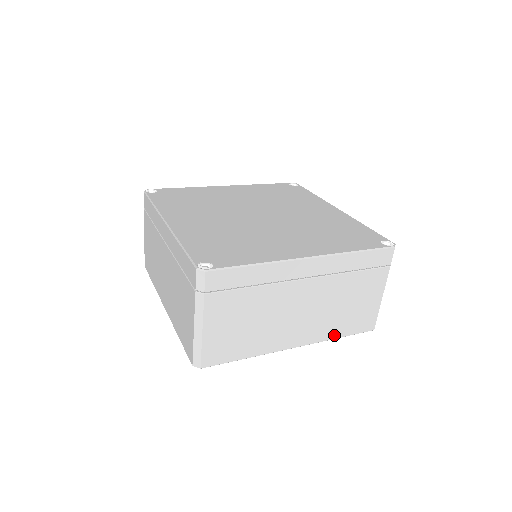
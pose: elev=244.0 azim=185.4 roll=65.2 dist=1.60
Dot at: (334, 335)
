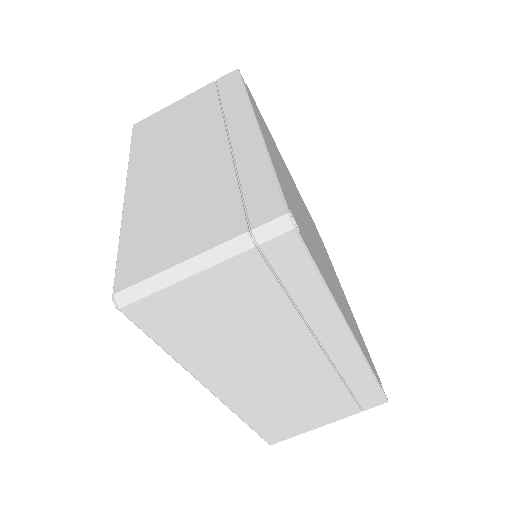
Dot at: (248, 416)
